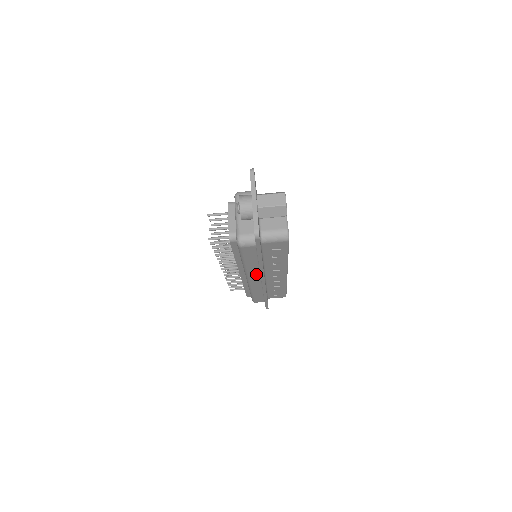
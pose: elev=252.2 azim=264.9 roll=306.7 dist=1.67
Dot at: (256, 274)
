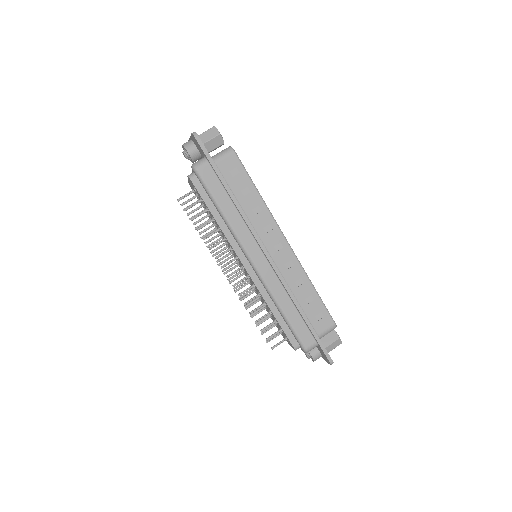
Dot at: (250, 240)
